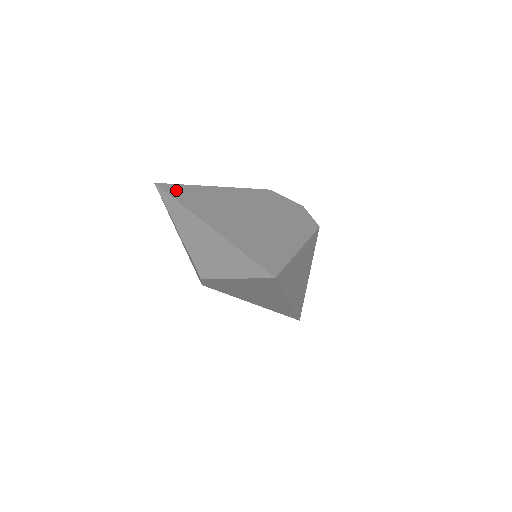
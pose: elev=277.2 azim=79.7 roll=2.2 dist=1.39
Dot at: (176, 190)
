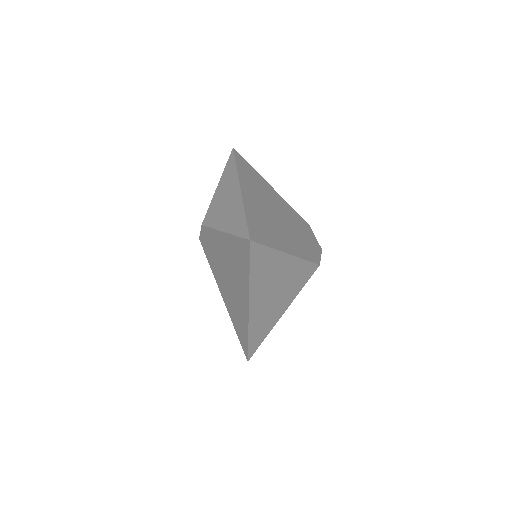
Dot at: (242, 162)
